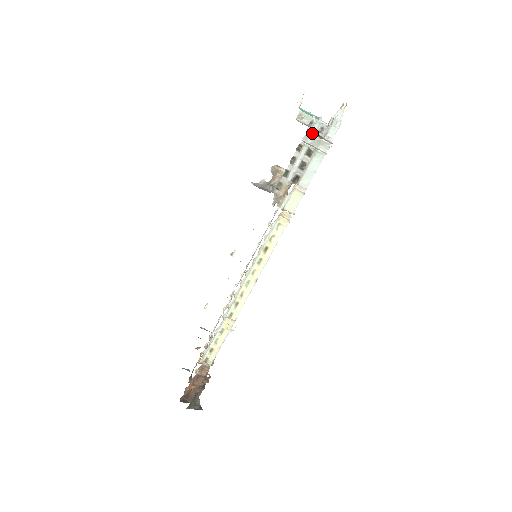
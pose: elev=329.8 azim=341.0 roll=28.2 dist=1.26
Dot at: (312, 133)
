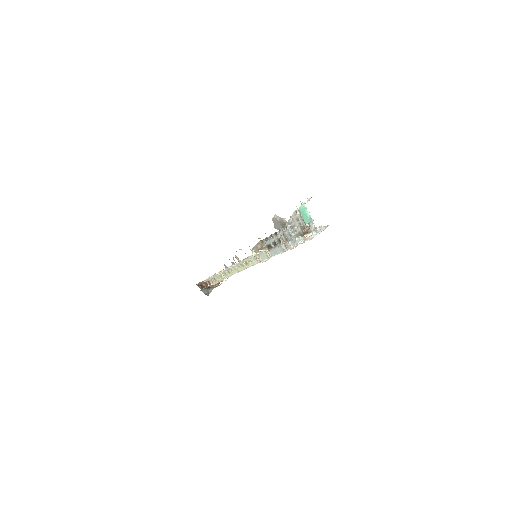
Dot at: (282, 234)
